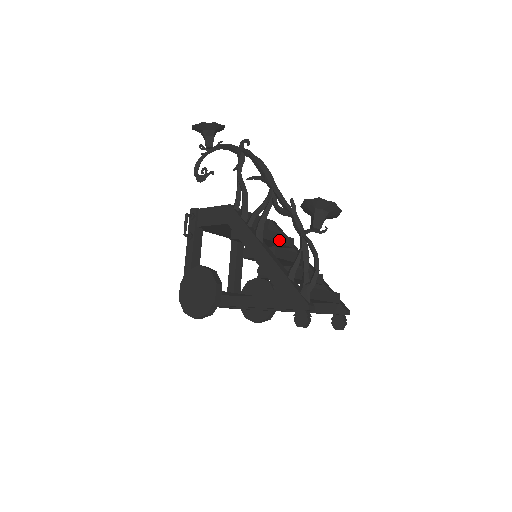
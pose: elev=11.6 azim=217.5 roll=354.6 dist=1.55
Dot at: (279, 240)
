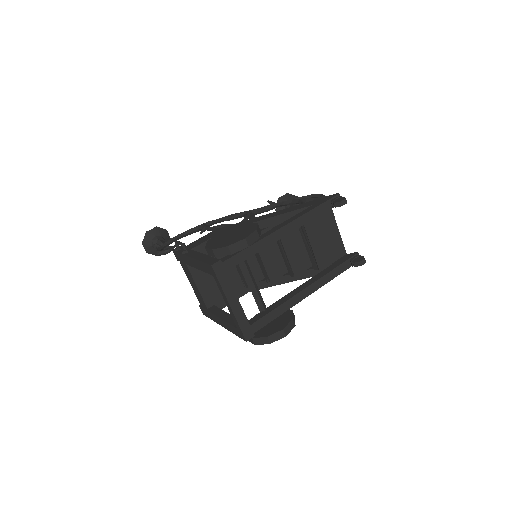
Dot at: occluded
